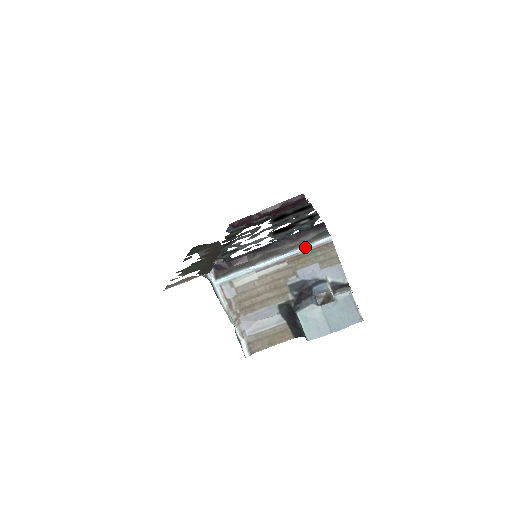
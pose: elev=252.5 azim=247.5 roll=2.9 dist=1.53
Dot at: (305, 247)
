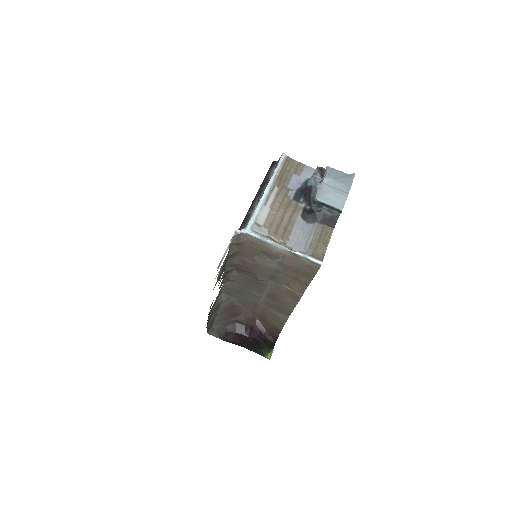
Dot at: (276, 168)
